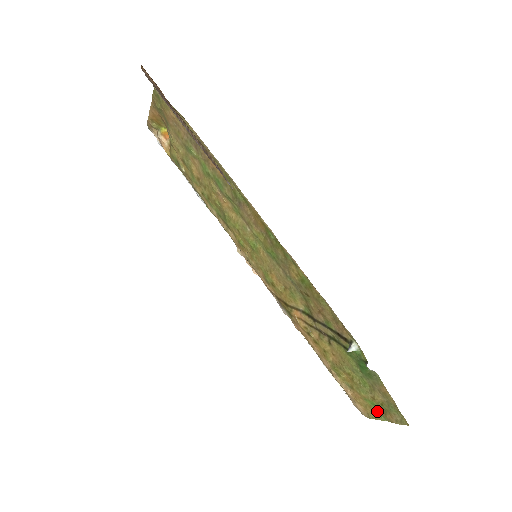
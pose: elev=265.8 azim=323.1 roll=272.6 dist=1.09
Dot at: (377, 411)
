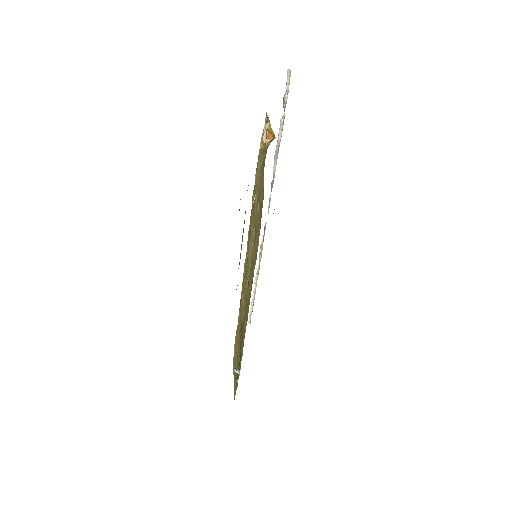
Dot at: occluded
